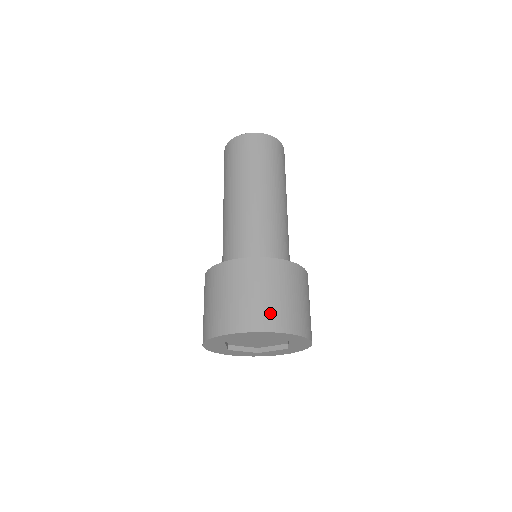
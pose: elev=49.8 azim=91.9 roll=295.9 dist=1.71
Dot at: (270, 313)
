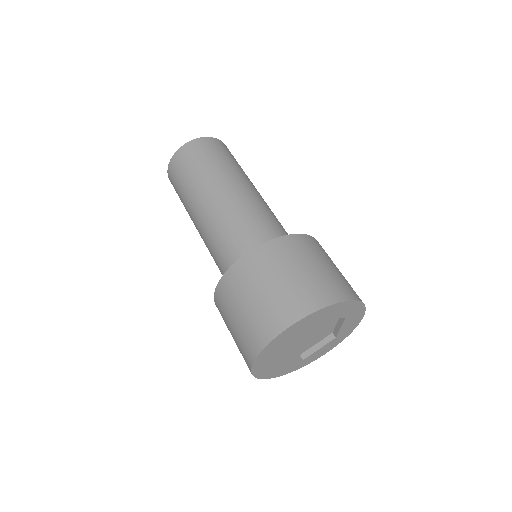
Dot at: (262, 320)
